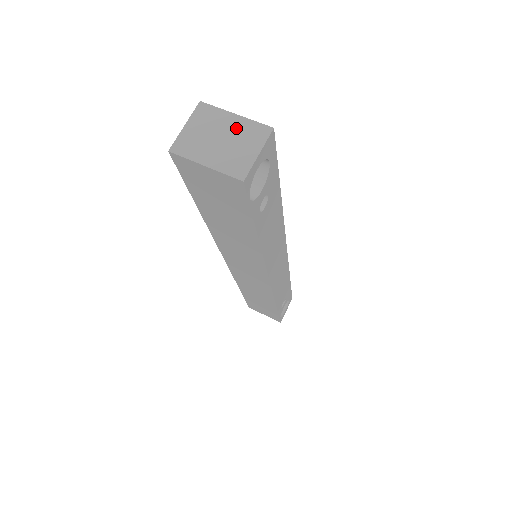
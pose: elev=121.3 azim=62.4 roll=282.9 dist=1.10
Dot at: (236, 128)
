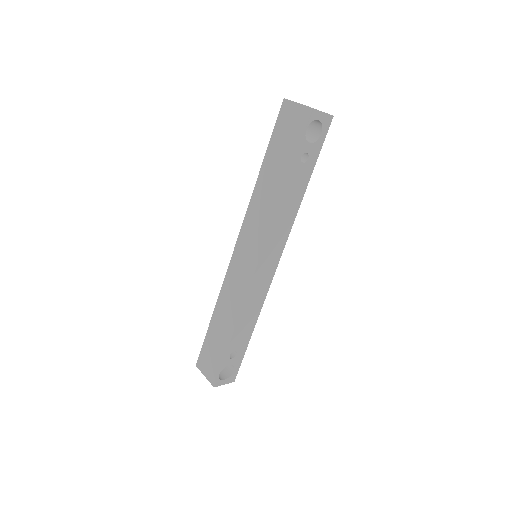
Dot at: occluded
